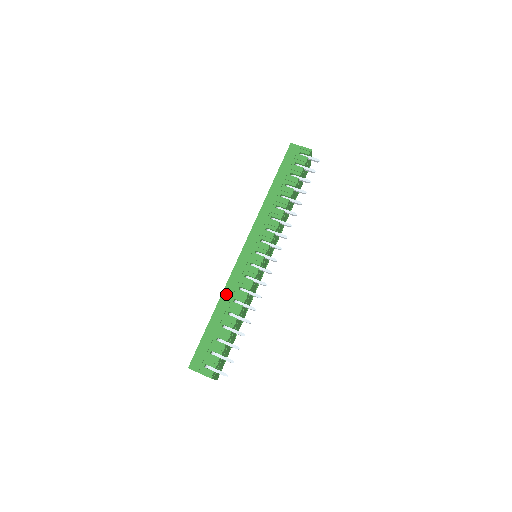
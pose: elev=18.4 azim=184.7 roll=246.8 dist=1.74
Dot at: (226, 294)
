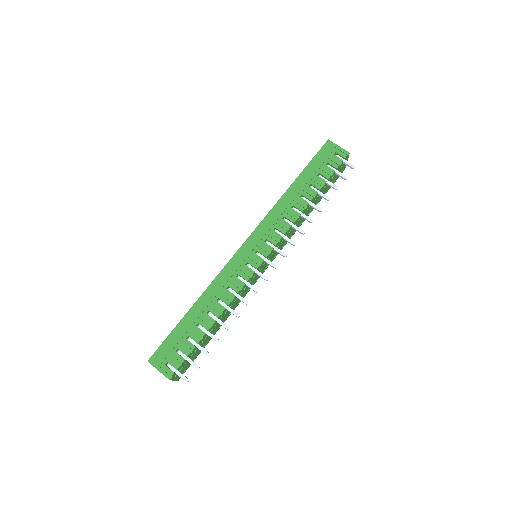
Dot at: (211, 290)
